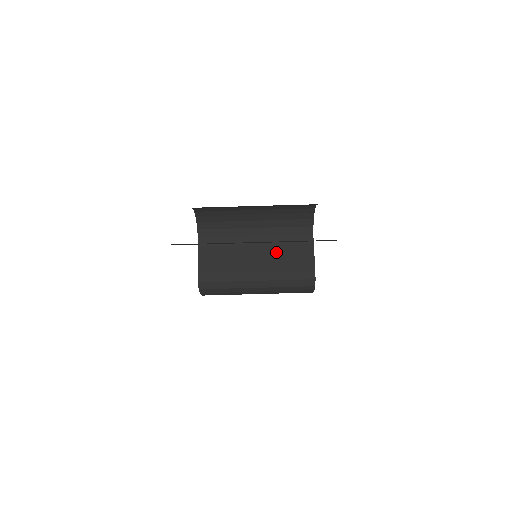
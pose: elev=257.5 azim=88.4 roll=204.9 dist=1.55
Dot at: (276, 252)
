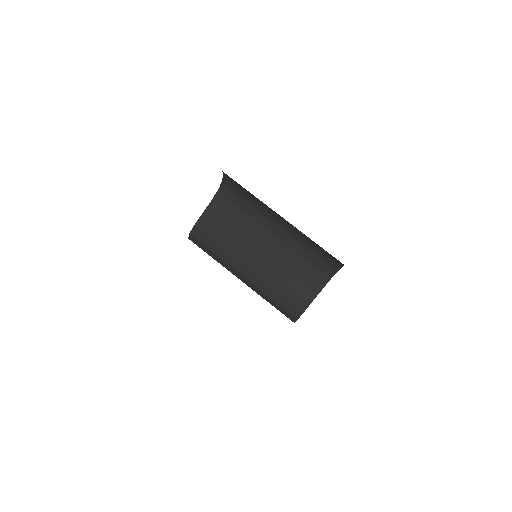
Dot at: (281, 265)
